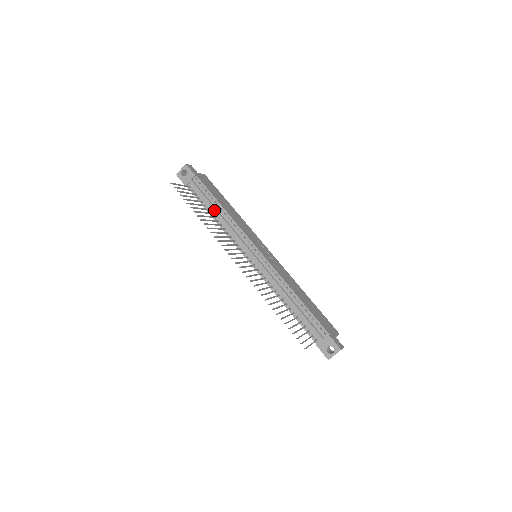
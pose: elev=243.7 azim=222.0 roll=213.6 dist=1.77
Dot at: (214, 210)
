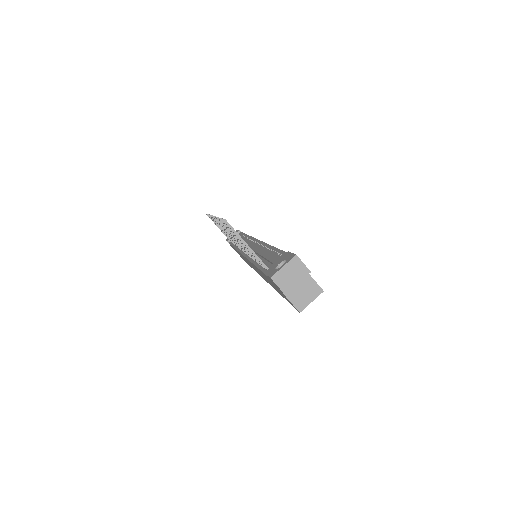
Dot at: occluded
